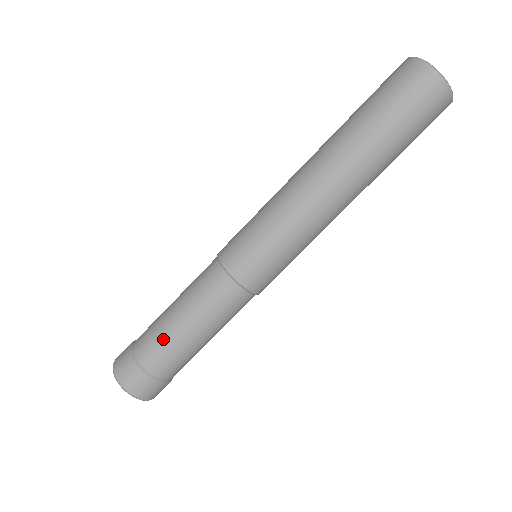
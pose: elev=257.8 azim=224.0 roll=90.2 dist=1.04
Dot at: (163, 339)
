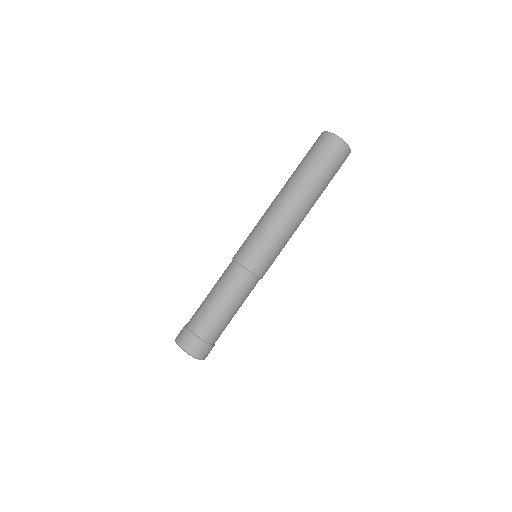
Dot at: (216, 320)
